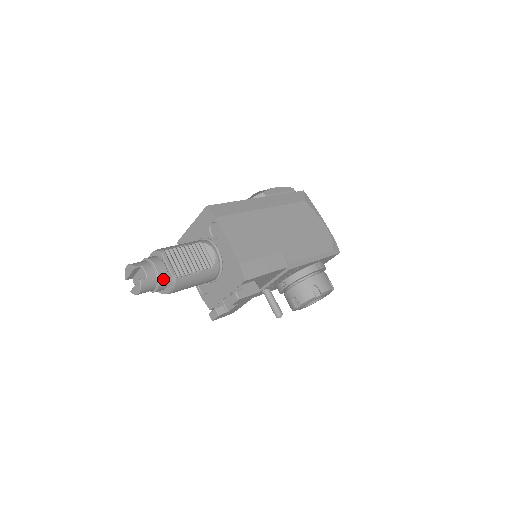
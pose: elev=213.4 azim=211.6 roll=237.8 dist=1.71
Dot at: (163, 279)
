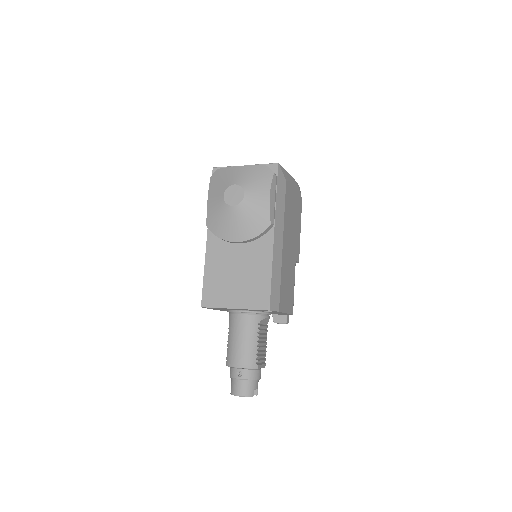
Dot at: occluded
